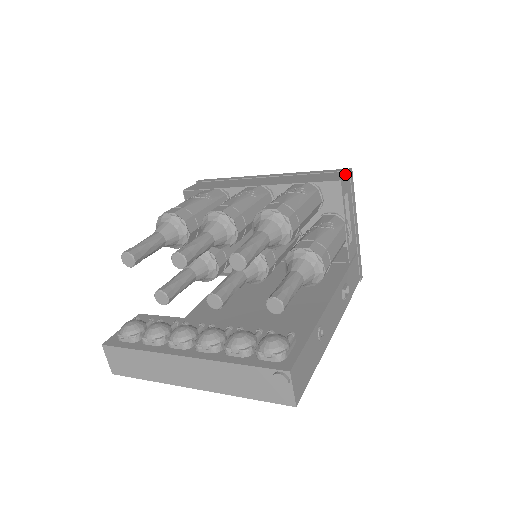
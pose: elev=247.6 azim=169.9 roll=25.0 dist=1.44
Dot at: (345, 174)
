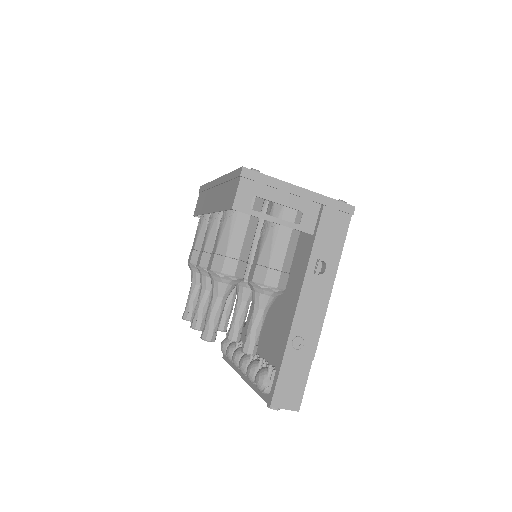
Dot at: (237, 187)
